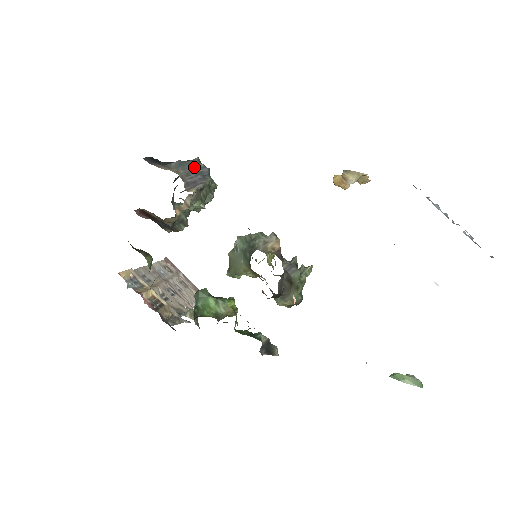
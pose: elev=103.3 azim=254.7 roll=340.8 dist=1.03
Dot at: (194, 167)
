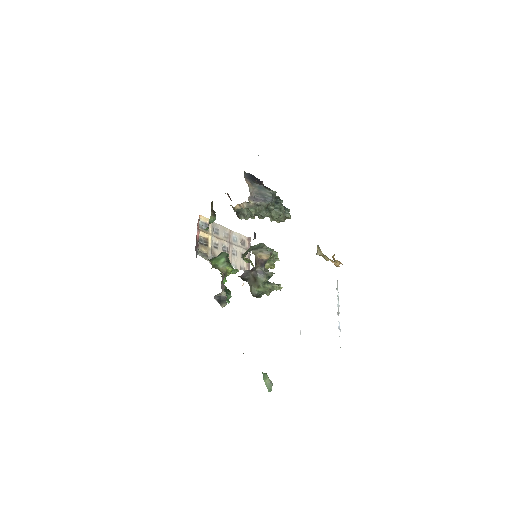
Dot at: (265, 193)
